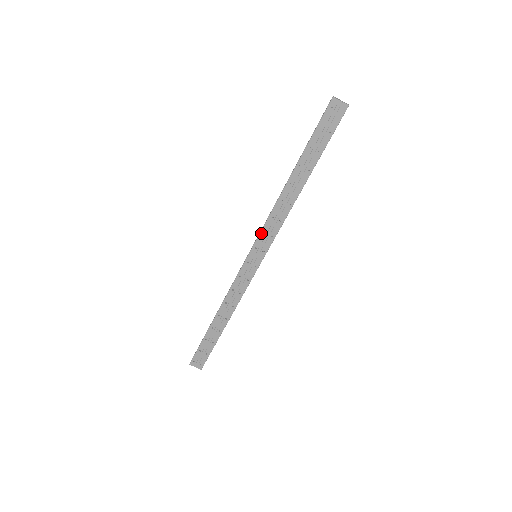
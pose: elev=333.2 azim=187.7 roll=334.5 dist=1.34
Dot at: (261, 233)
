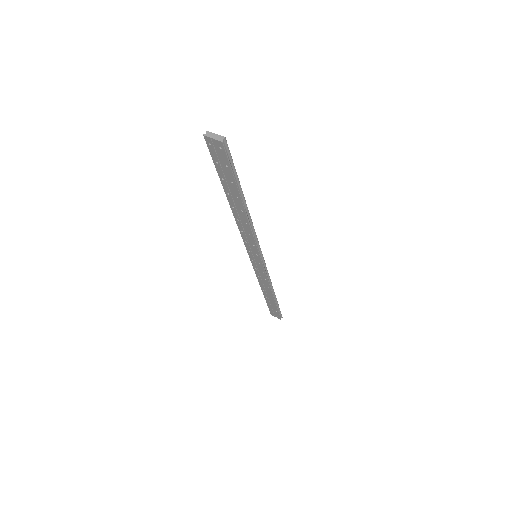
Dot at: (244, 242)
